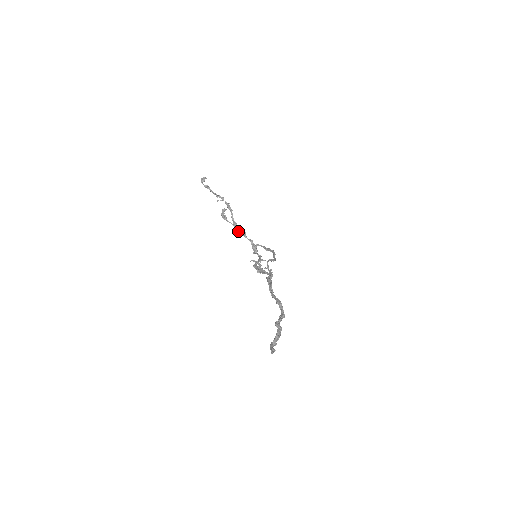
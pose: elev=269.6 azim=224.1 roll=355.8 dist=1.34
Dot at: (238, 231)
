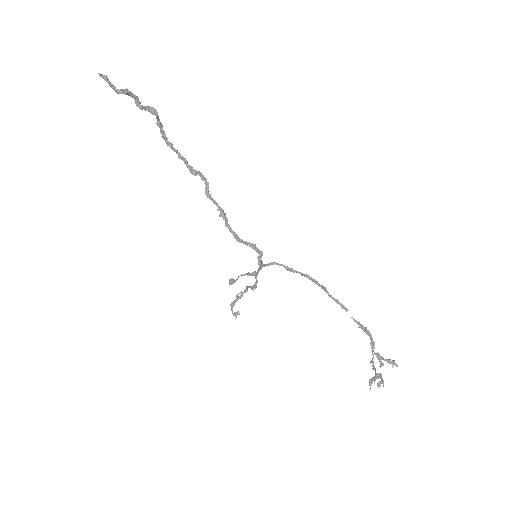
Dot at: occluded
